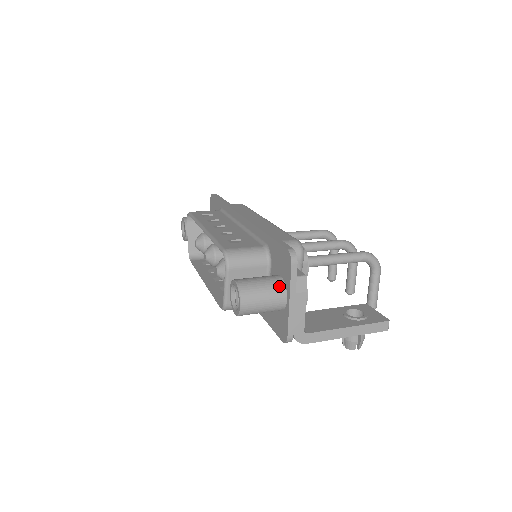
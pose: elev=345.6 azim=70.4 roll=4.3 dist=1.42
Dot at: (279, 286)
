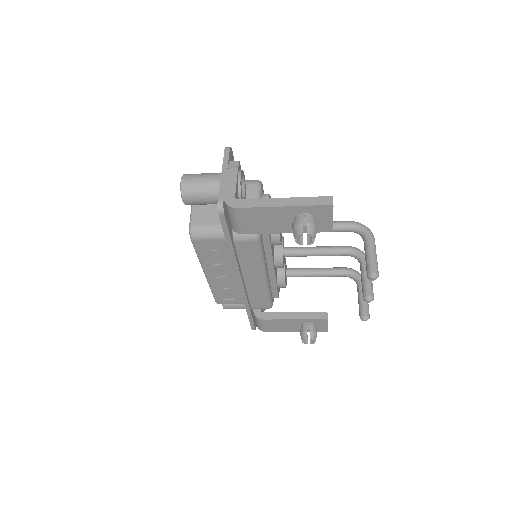
Dot at: (218, 173)
